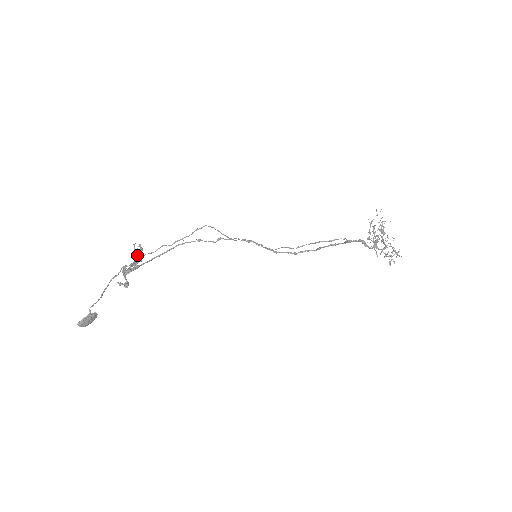
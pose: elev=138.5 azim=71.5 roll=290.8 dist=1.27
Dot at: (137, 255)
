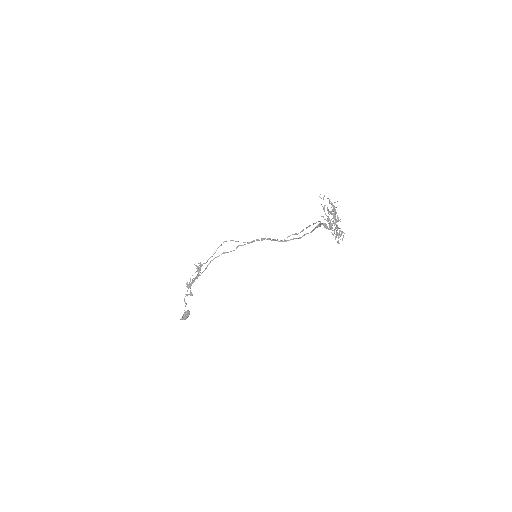
Dot at: (198, 271)
